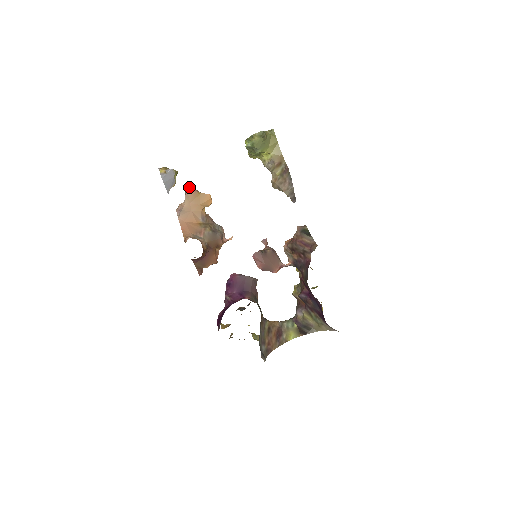
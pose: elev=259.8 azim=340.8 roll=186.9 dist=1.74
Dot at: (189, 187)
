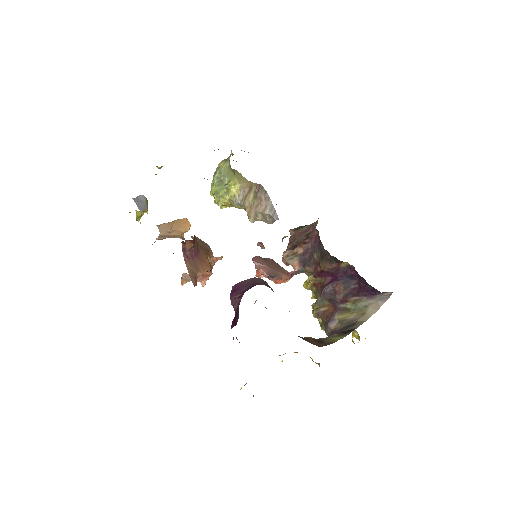
Dot at: occluded
